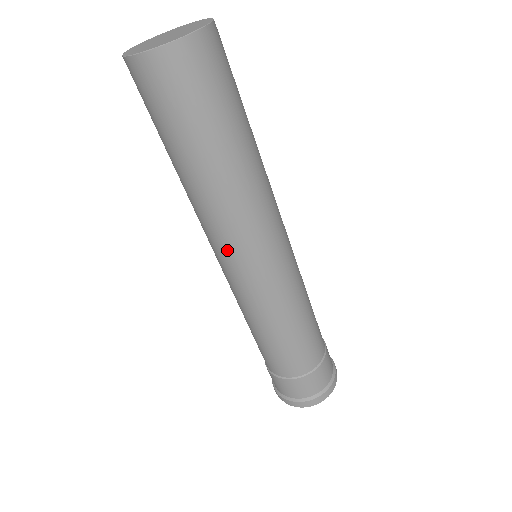
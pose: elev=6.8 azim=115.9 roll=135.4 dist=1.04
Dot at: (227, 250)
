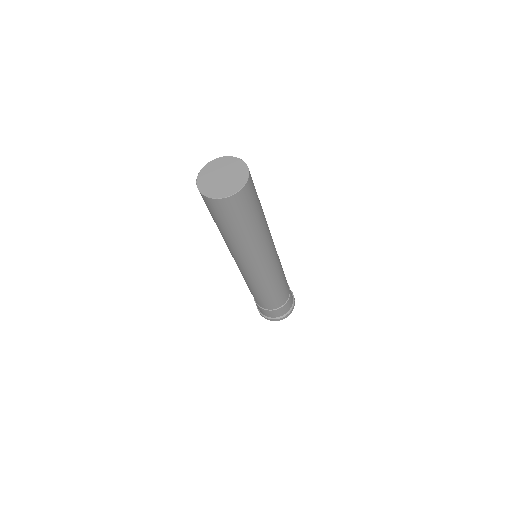
Dot at: (234, 258)
